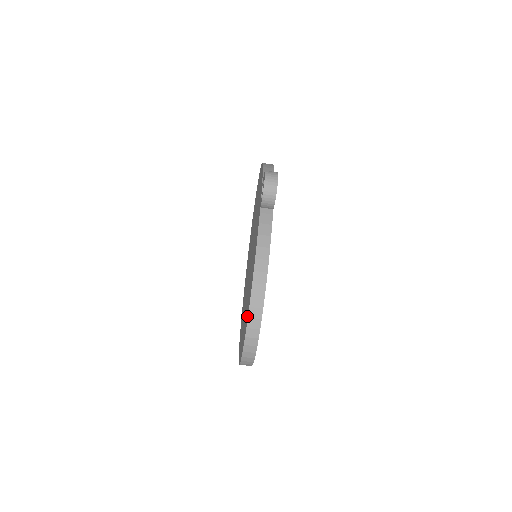
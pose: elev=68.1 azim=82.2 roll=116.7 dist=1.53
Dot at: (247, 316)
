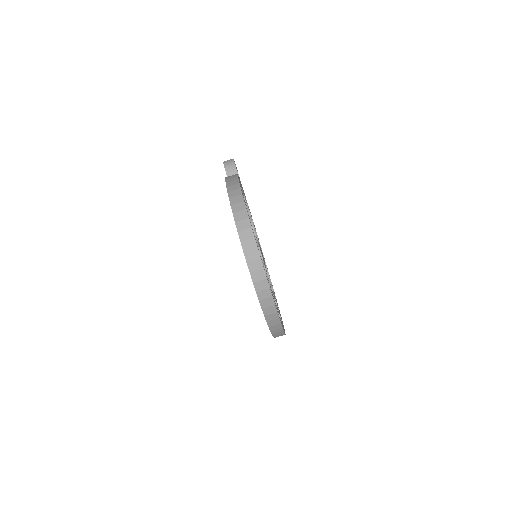
Dot at: occluded
